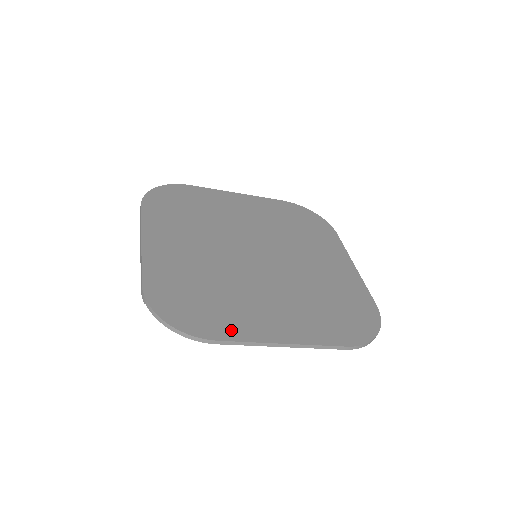
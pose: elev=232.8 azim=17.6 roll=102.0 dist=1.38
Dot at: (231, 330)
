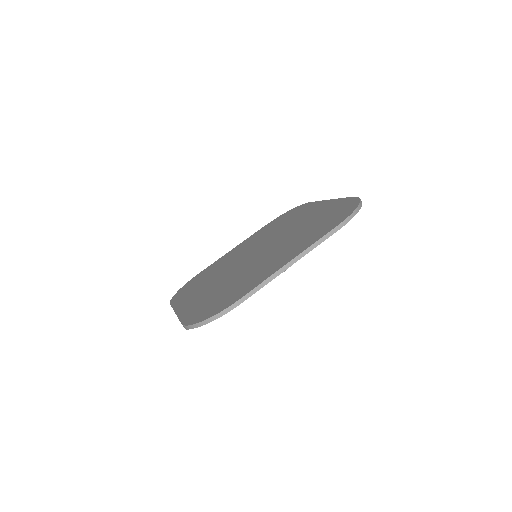
Dot at: (248, 288)
